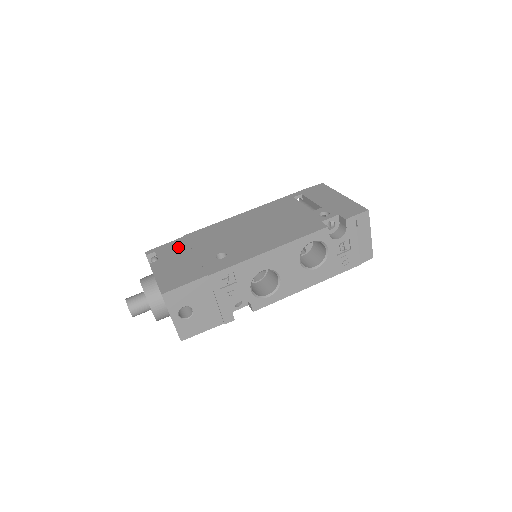
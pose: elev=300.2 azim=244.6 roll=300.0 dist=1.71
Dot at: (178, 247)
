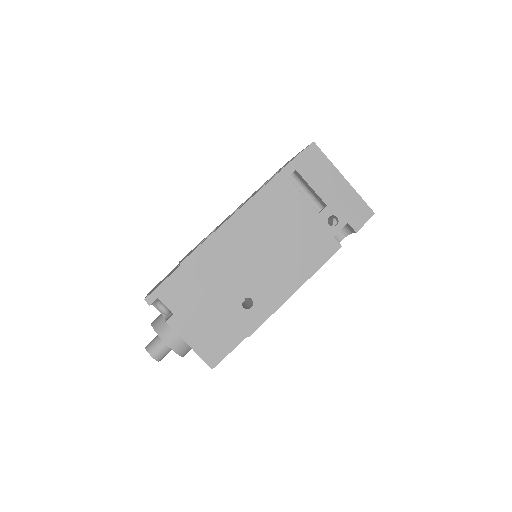
Dot at: (186, 289)
